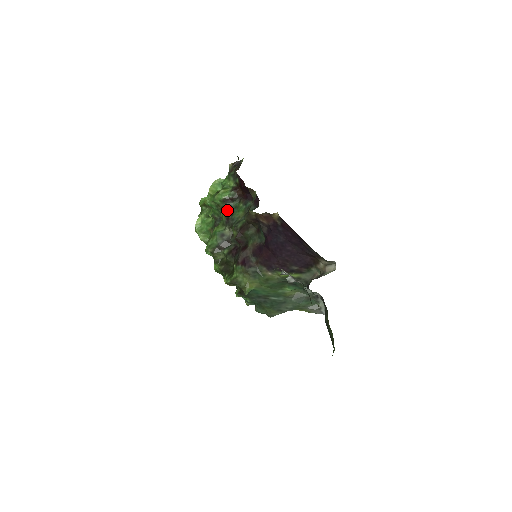
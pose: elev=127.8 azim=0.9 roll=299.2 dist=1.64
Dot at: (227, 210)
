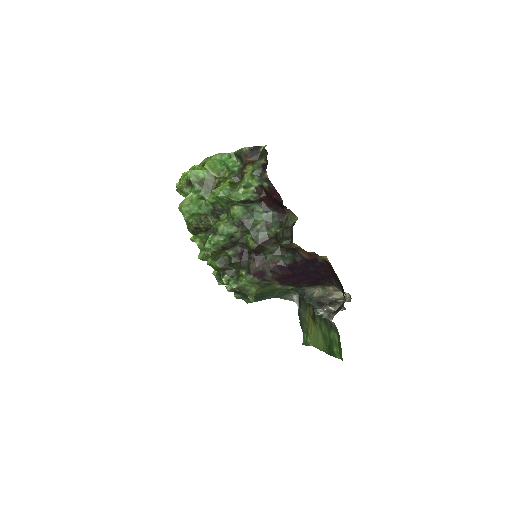
Dot at: (243, 211)
